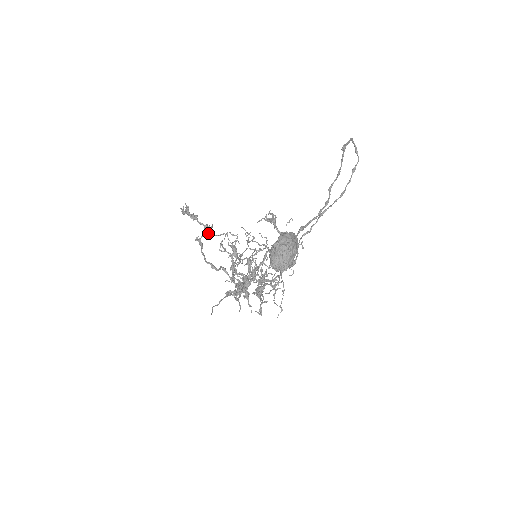
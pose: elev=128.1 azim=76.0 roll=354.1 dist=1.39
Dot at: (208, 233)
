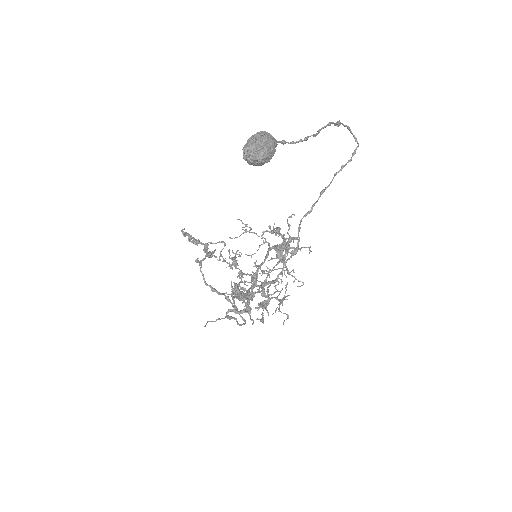
Dot at: (209, 255)
